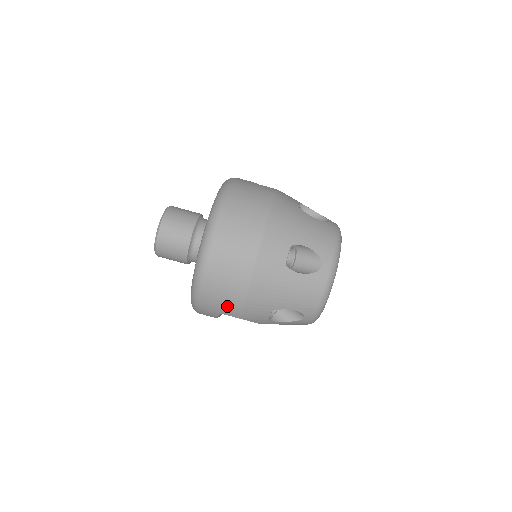
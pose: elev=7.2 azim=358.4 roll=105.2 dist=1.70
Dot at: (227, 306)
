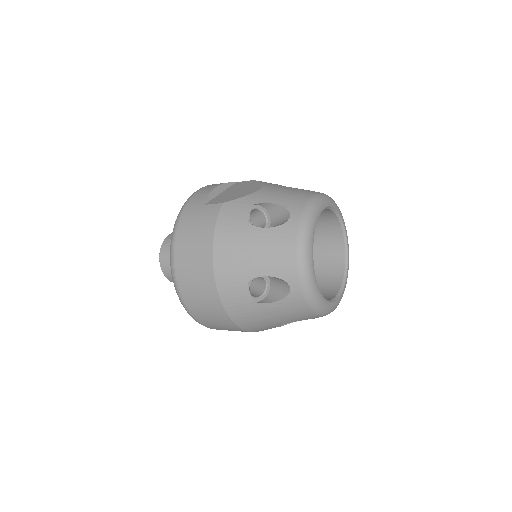
Dot at: occluded
